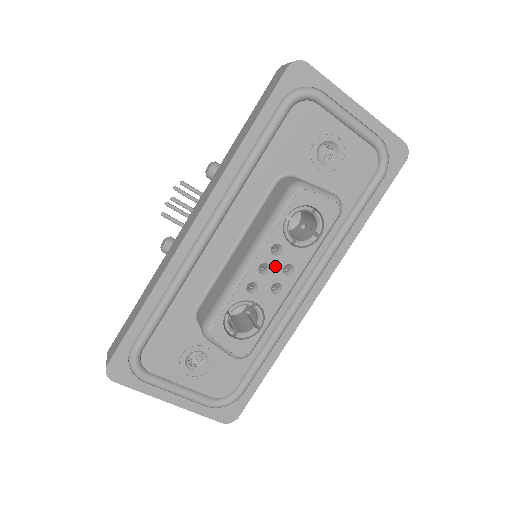
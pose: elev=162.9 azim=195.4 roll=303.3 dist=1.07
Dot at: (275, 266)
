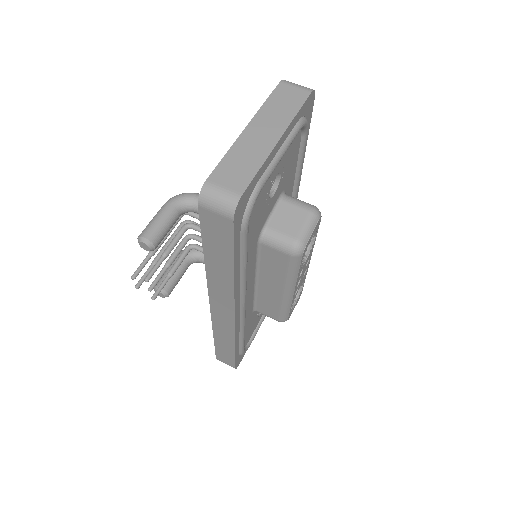
Dot at: (302, 274)
